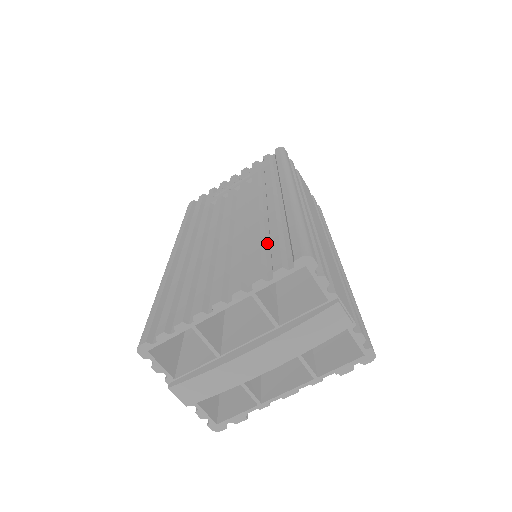
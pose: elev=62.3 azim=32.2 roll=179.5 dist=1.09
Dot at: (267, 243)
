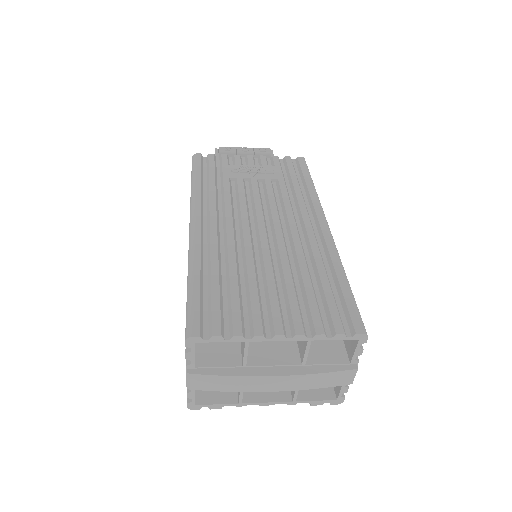
Dot at: (316, 287)
